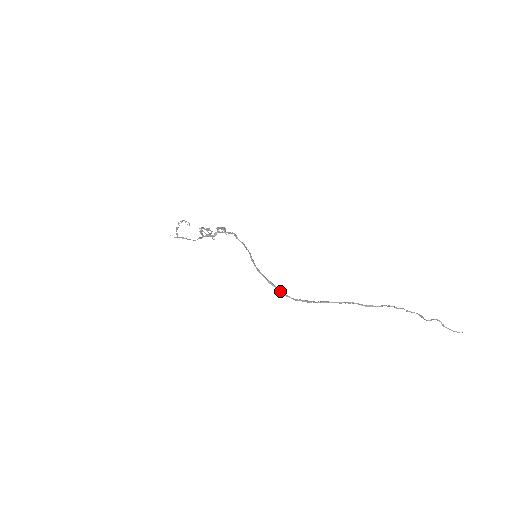
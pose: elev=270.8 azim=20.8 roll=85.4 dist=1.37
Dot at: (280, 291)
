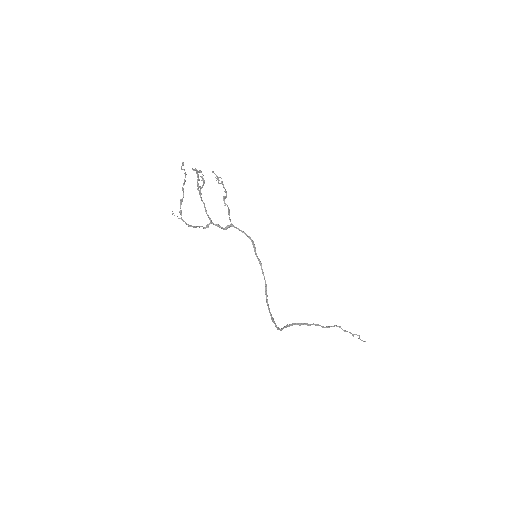
Dot at: (276, 327)
